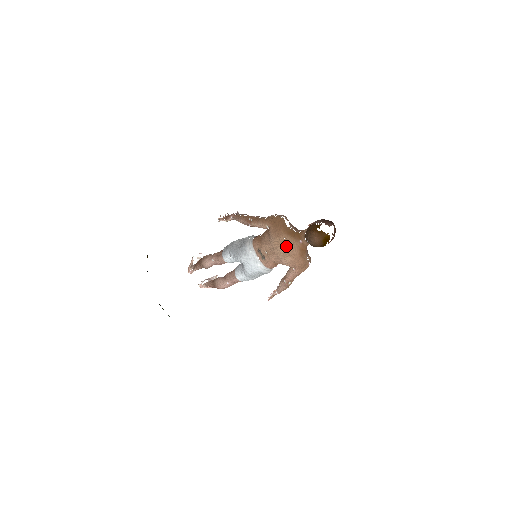
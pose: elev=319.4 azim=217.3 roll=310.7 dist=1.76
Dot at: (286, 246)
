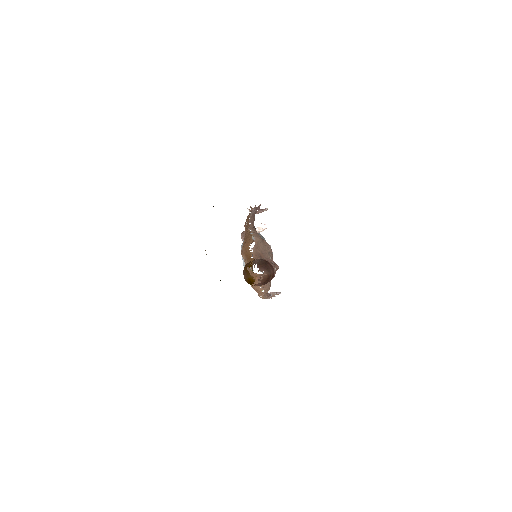
Dot at: occluded
